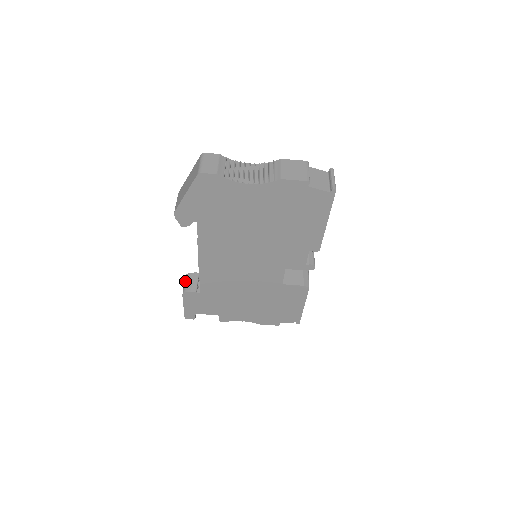
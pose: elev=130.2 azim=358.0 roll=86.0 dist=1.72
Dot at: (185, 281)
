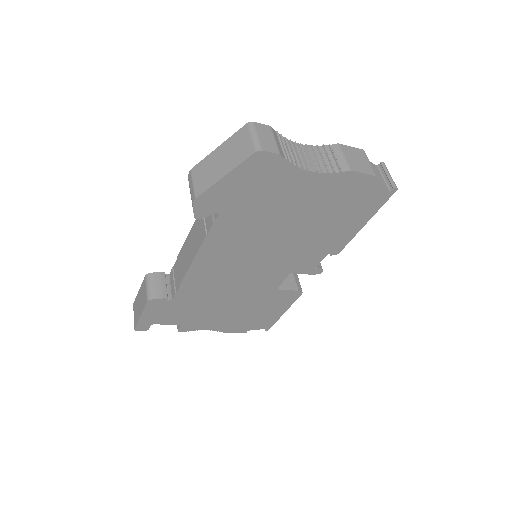
Dot at: (148, 284)
